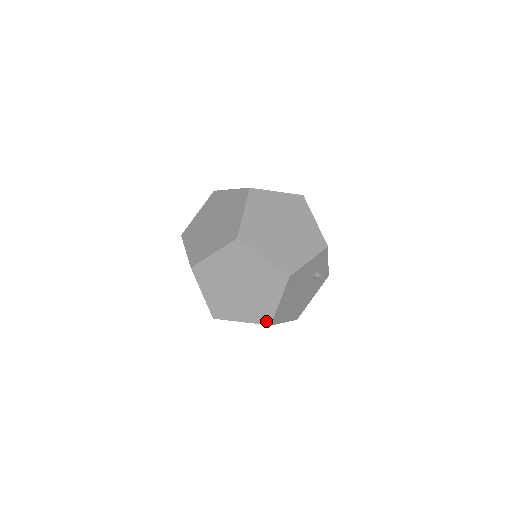
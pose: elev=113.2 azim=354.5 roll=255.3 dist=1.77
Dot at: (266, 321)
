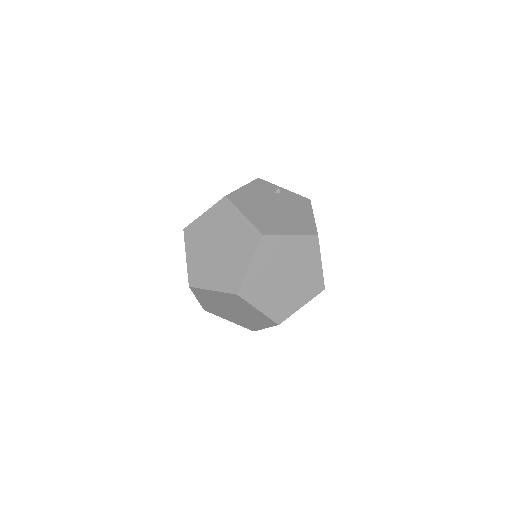
Dot at: (250, 329)
